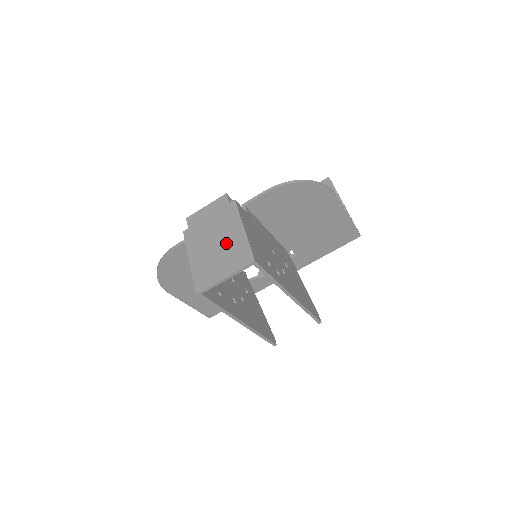
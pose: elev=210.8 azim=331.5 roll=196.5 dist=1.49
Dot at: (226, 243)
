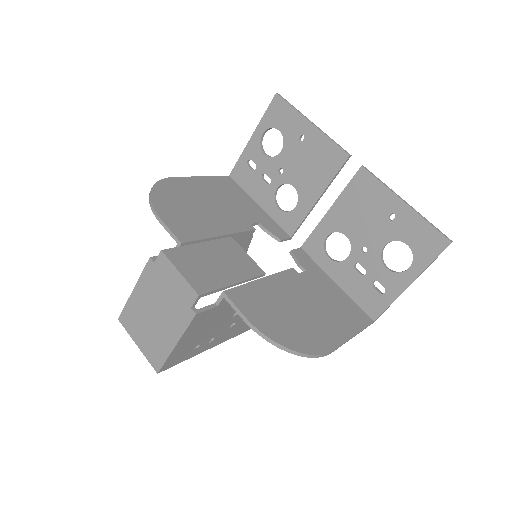
Dot at: (158, 330)
